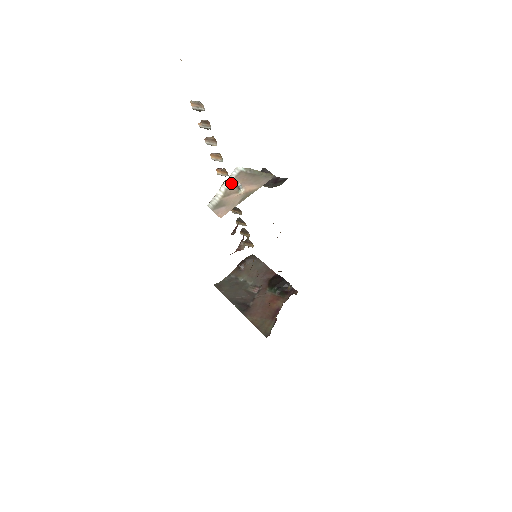
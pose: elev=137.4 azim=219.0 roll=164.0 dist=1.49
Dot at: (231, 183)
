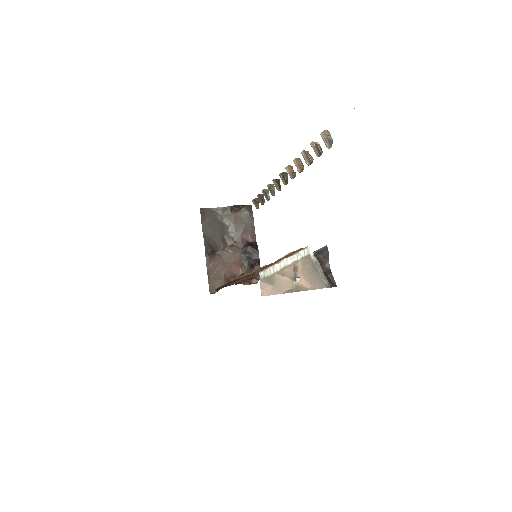
Dot at: (293, 263)
